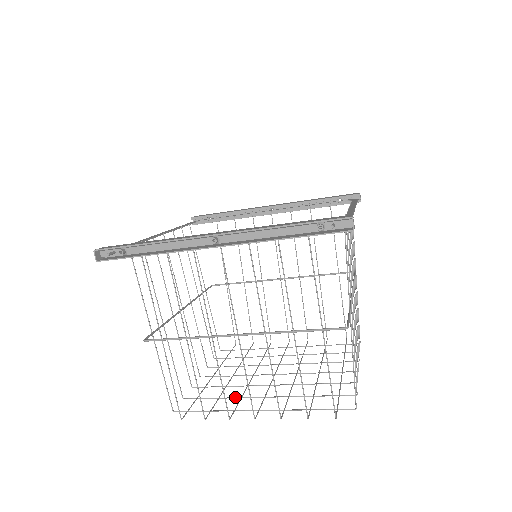
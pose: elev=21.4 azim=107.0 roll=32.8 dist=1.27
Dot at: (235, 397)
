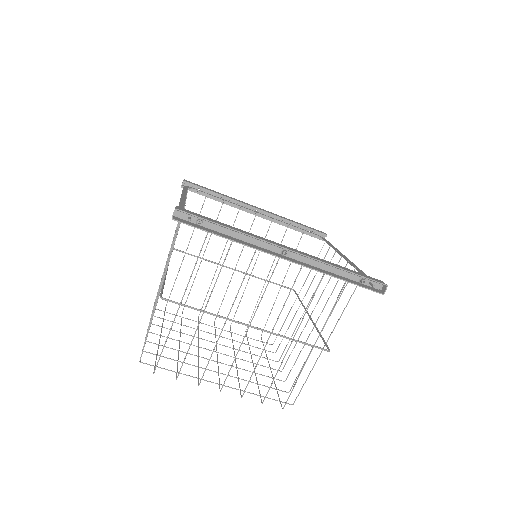
Dot at: occluded
